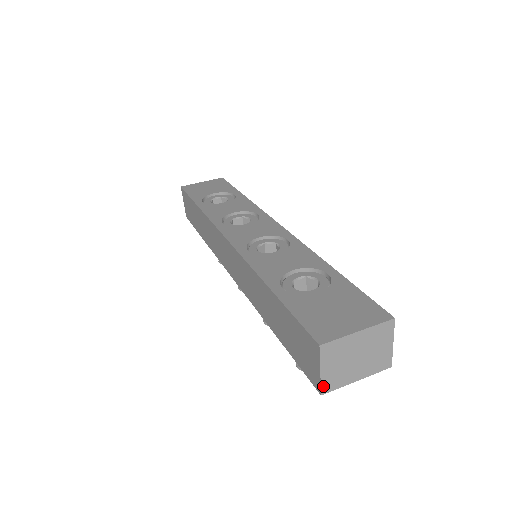
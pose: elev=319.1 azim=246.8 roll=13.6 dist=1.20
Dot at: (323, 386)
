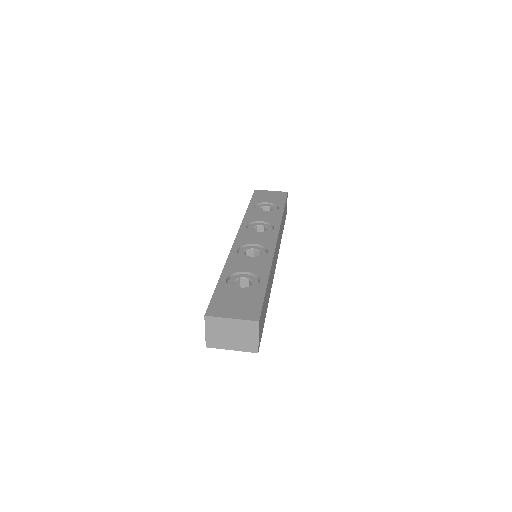
Dot at: (207, 342)
